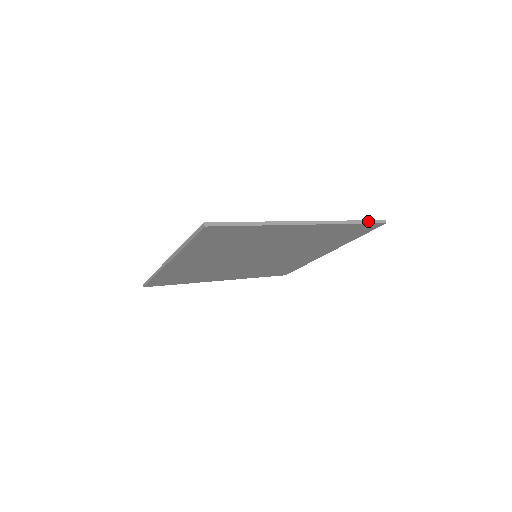
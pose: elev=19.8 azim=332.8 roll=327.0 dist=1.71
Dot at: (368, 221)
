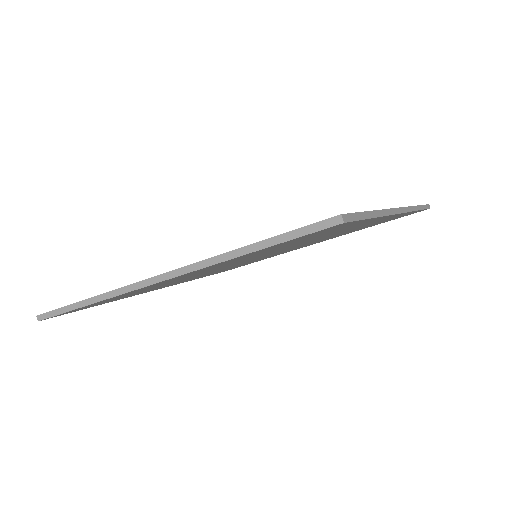
Dot at: (286, 235)
